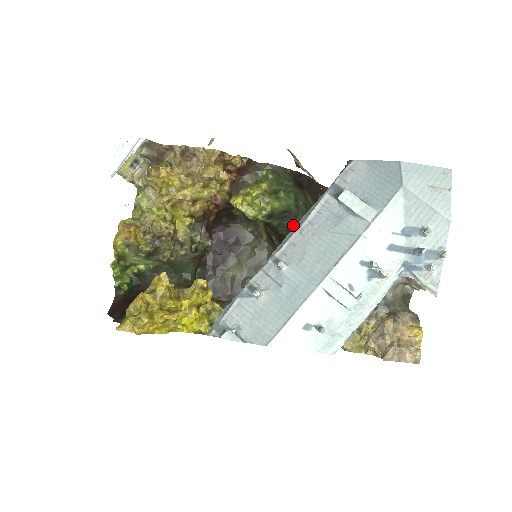
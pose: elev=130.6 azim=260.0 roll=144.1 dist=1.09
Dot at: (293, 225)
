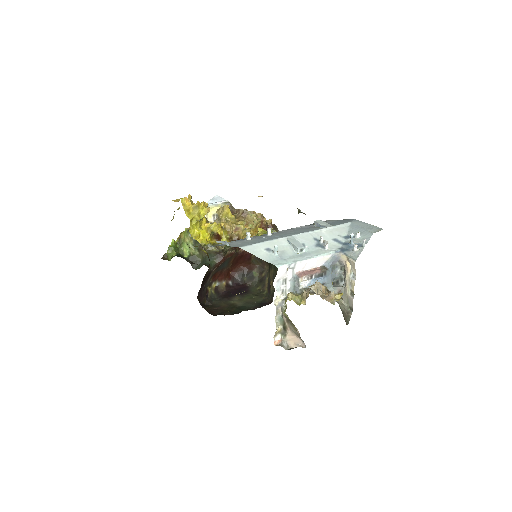
Dot at: occluded
